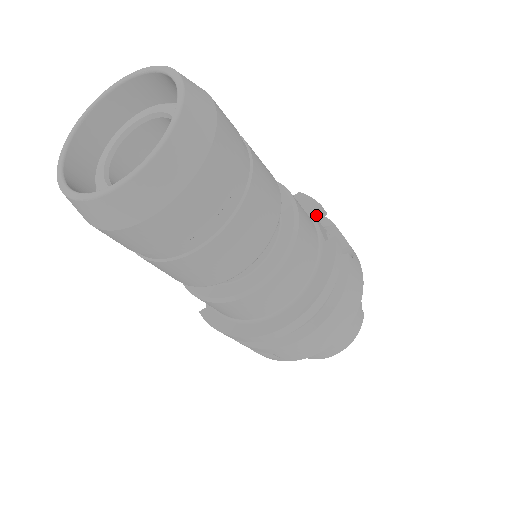
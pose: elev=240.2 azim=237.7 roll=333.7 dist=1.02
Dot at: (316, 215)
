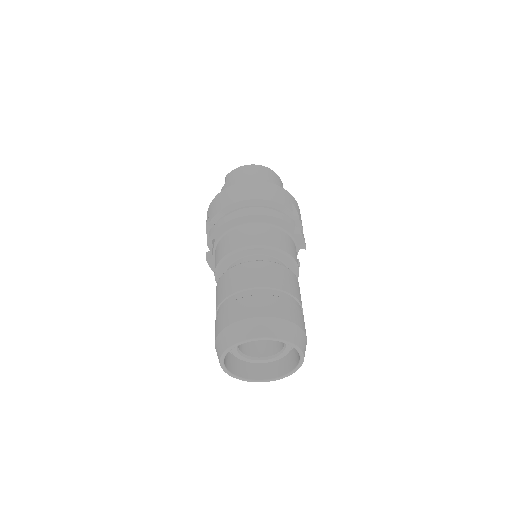
Dot at: occluded
